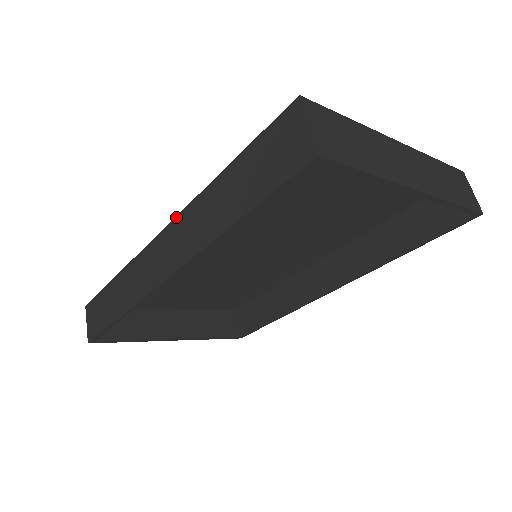
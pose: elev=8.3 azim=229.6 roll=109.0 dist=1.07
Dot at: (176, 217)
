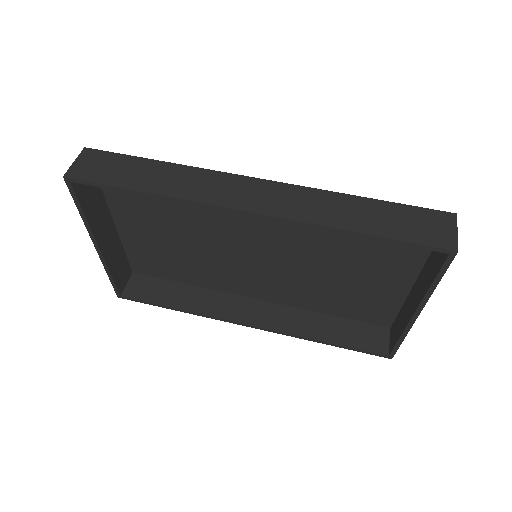
Dot at: (292, 184)
